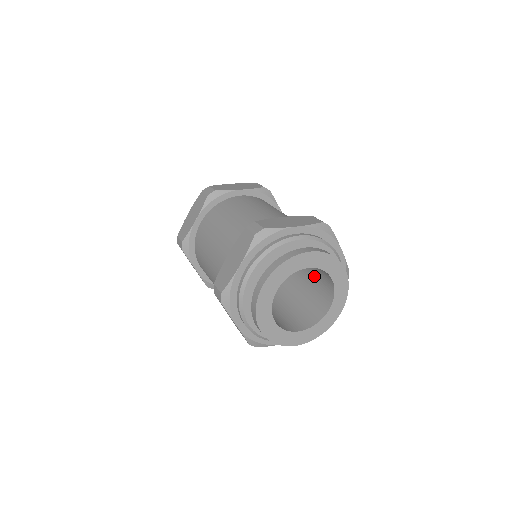
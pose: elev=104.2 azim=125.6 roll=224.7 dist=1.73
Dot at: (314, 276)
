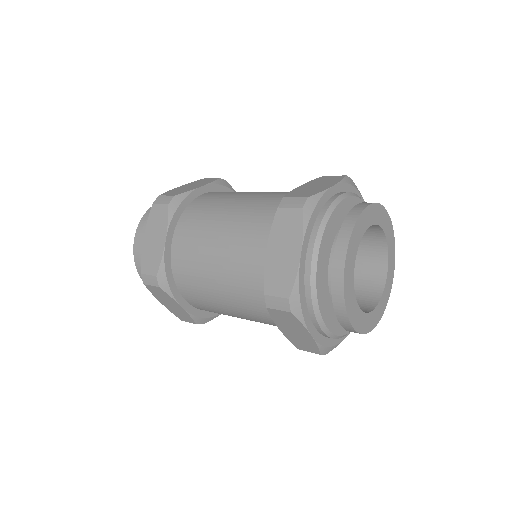
Dot at: occluded
